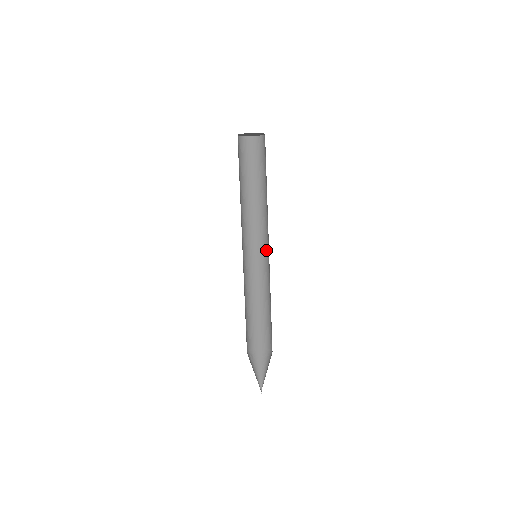
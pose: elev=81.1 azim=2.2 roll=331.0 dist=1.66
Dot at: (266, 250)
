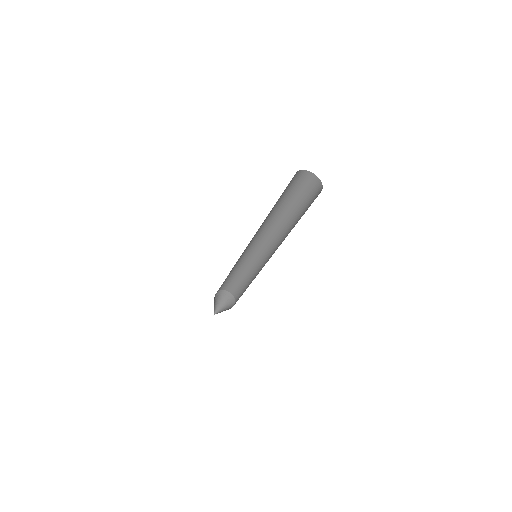
Dot at: (267, 250)
